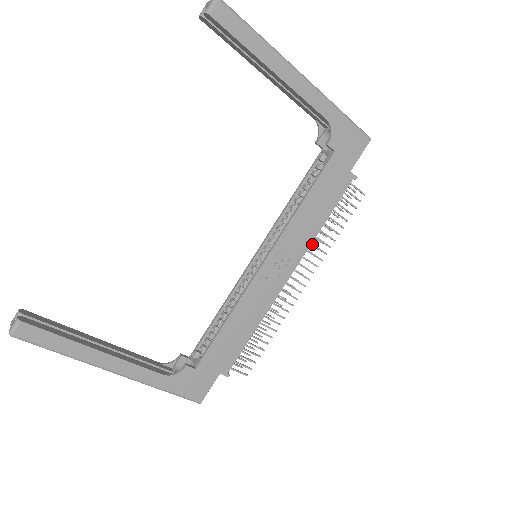
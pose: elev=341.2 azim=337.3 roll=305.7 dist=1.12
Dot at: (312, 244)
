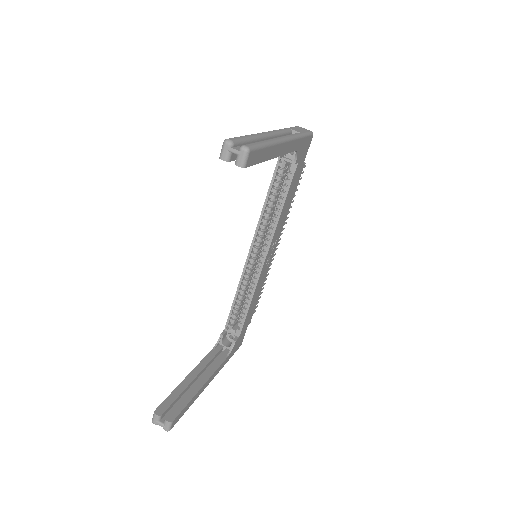
Dot at: occluded
